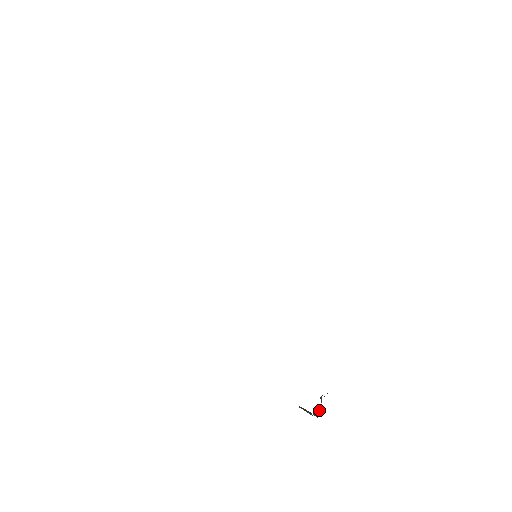
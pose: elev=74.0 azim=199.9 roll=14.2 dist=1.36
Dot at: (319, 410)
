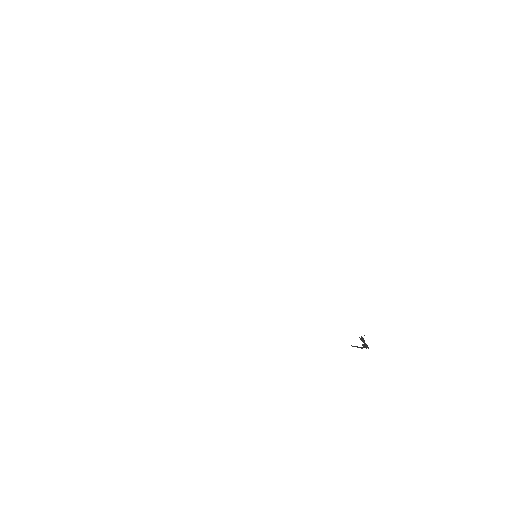
Dot at: (366, 345)
